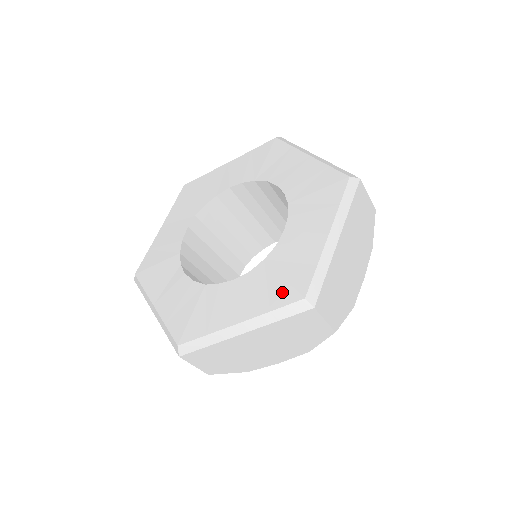
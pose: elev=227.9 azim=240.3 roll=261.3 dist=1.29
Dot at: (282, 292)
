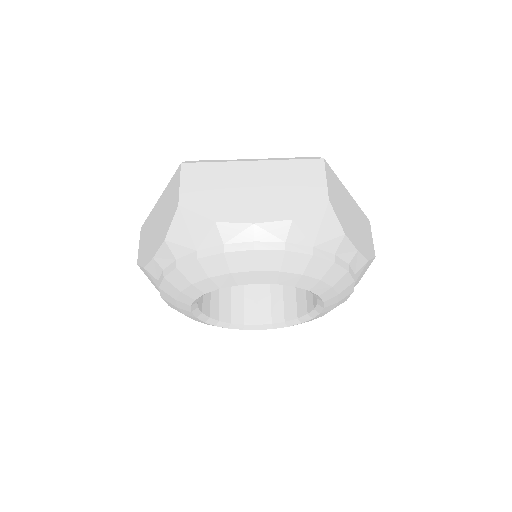
Dot at: occluded
